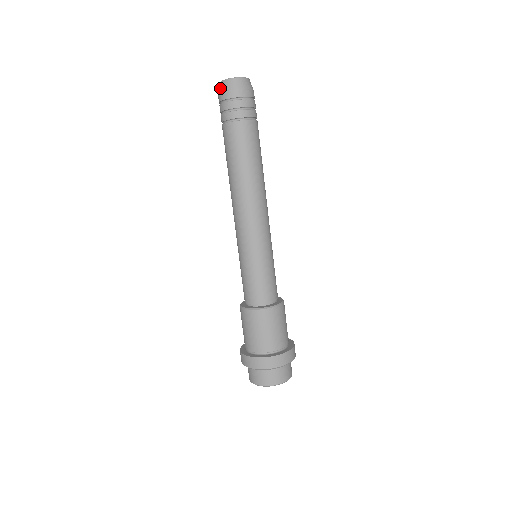
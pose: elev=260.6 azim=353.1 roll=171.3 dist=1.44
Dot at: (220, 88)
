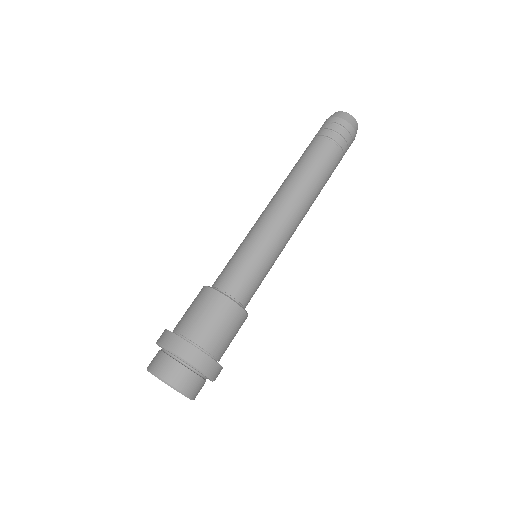
Dot at: occluded
